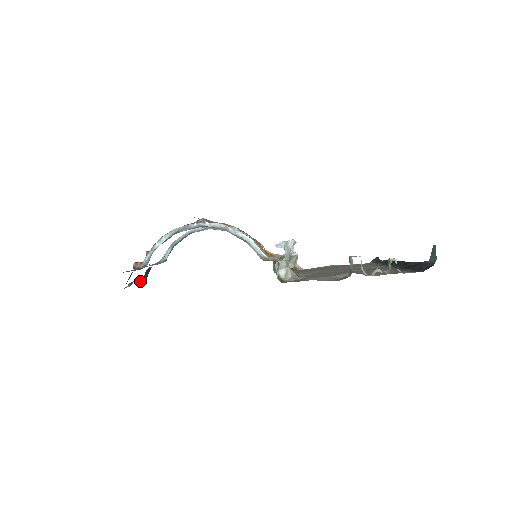
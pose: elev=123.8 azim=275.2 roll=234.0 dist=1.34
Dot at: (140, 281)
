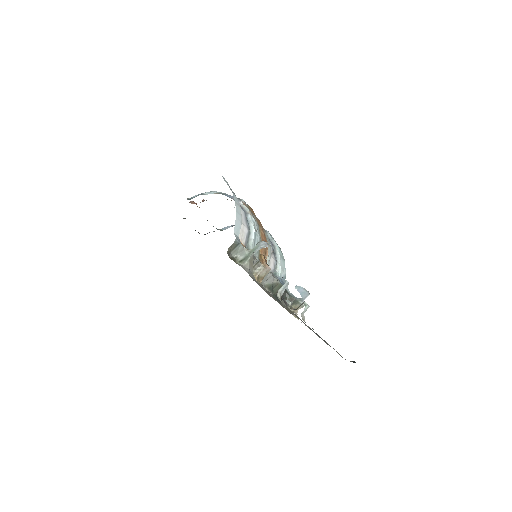
Dot at: occluded
